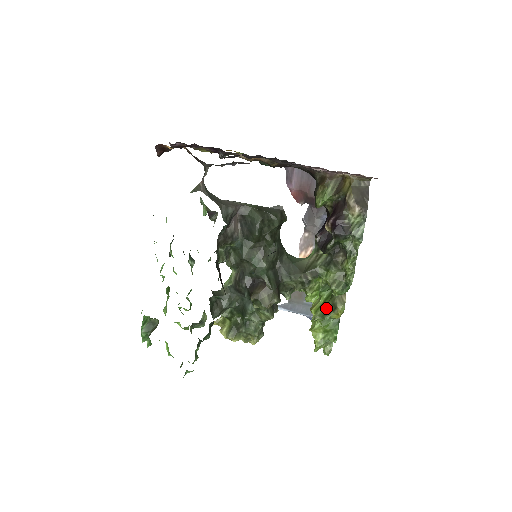
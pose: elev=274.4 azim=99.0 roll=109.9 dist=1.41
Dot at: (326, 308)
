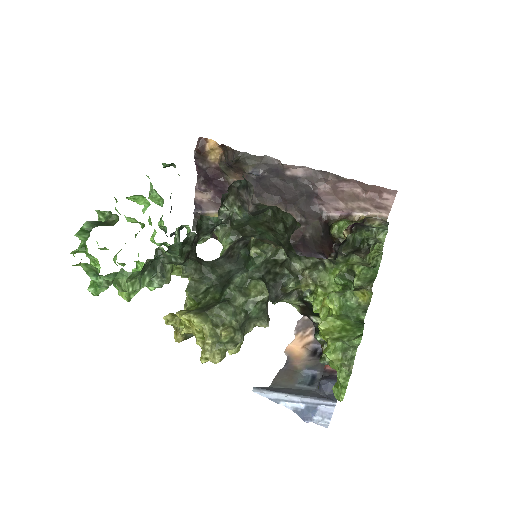
Dot at: occluded
